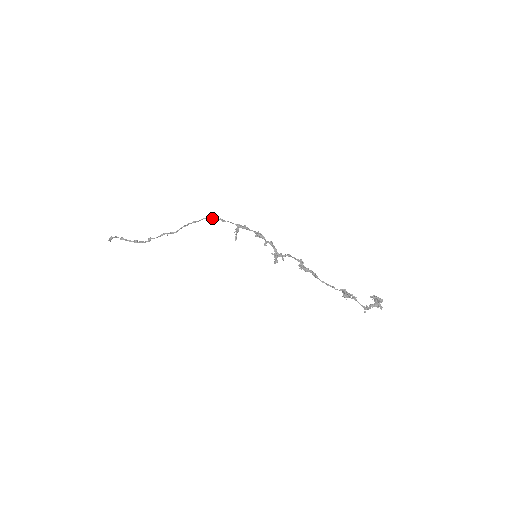
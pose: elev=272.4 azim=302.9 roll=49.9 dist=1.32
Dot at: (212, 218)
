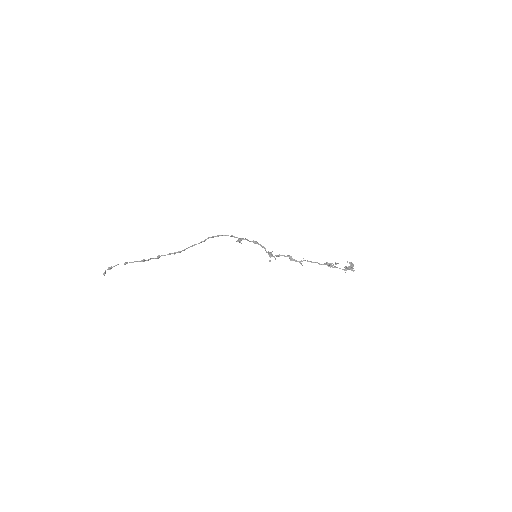
Dot at: (218, 235)
